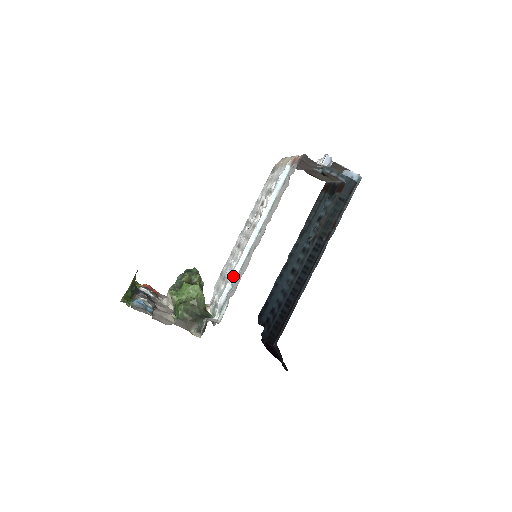
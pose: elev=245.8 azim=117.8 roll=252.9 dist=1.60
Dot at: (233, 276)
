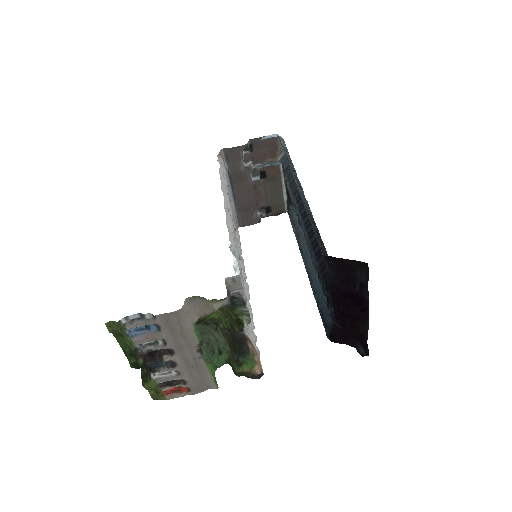
Dot at: (236, 262)
